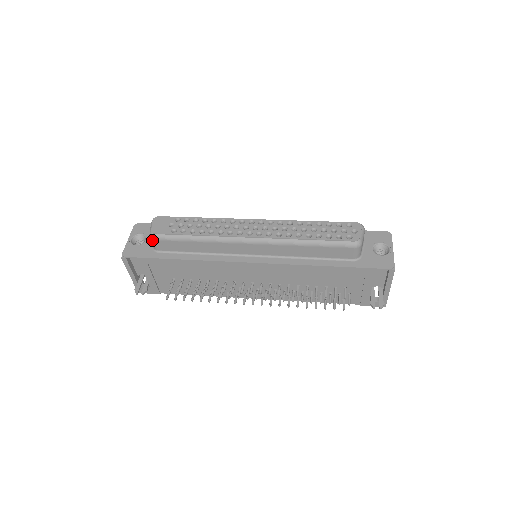
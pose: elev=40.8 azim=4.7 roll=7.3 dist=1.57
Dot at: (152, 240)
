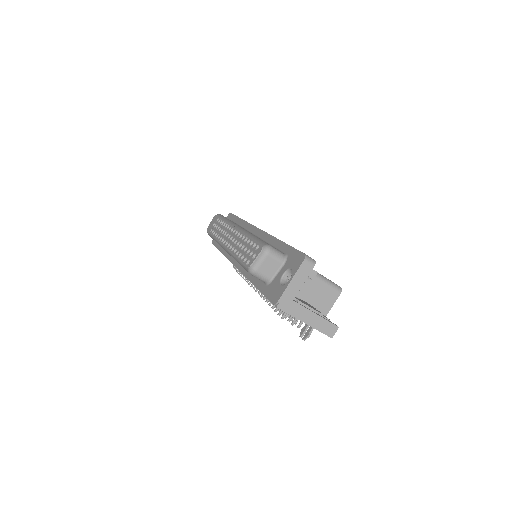
Dot at: occluded
